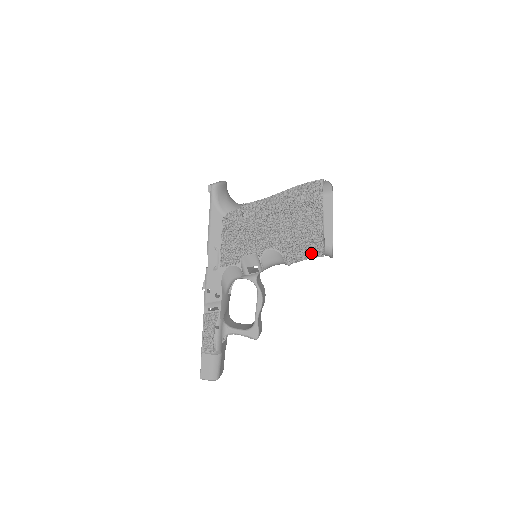
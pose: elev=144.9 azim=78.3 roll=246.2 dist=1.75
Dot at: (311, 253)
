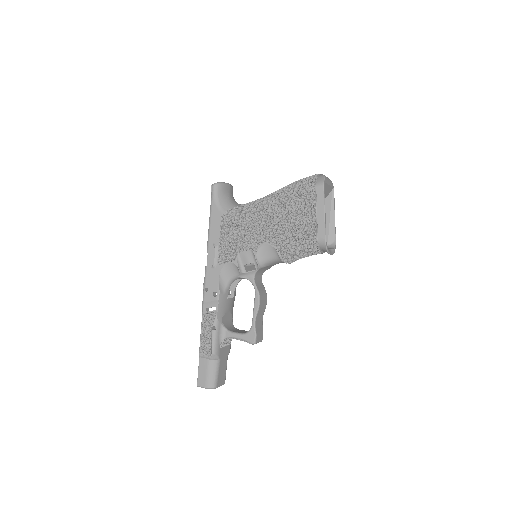
Dot at: (305, 247)
